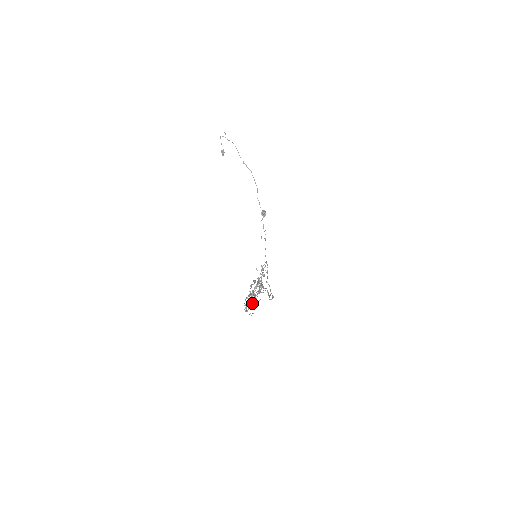
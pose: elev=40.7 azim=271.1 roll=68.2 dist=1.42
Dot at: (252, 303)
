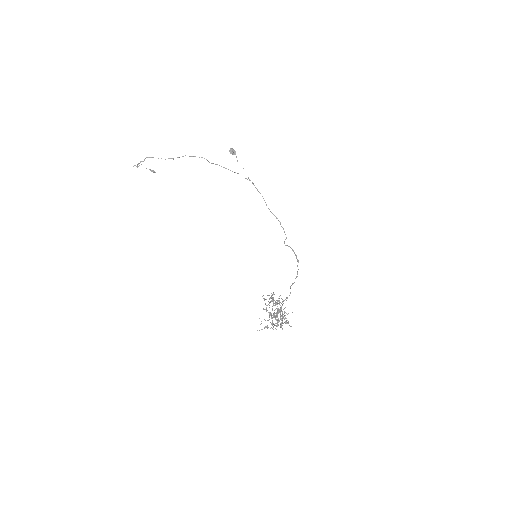
Dot at: occluded
